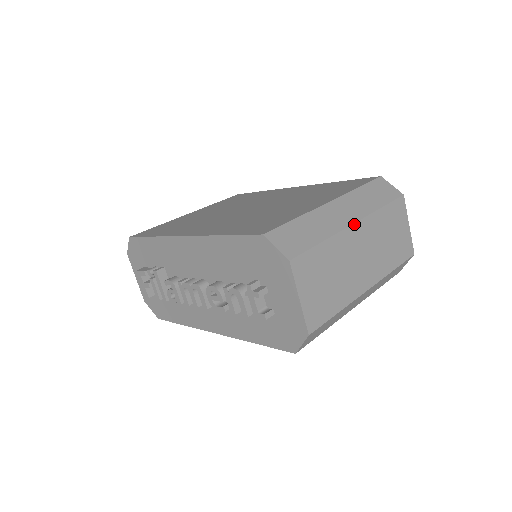
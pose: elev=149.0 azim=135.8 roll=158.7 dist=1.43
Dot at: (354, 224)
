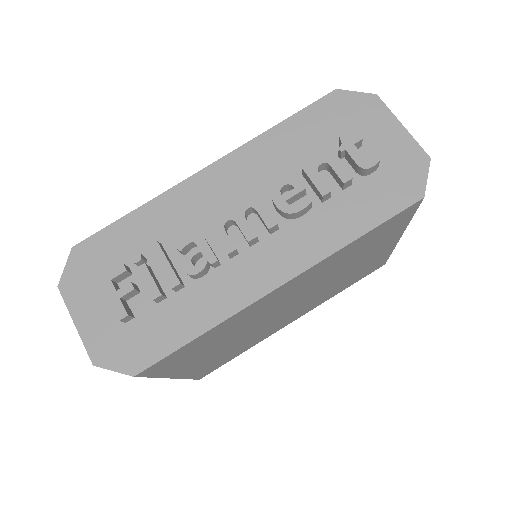
Dot at: occluded
